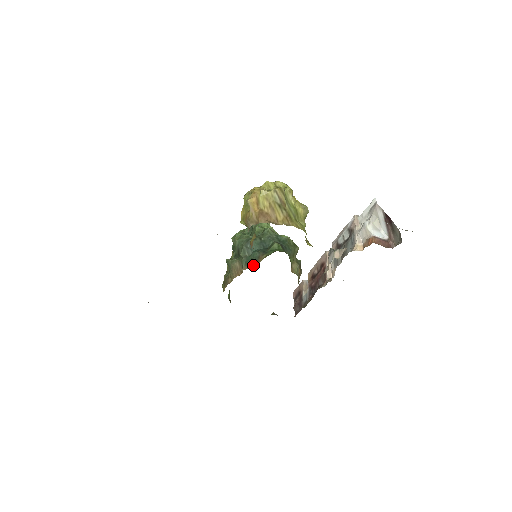
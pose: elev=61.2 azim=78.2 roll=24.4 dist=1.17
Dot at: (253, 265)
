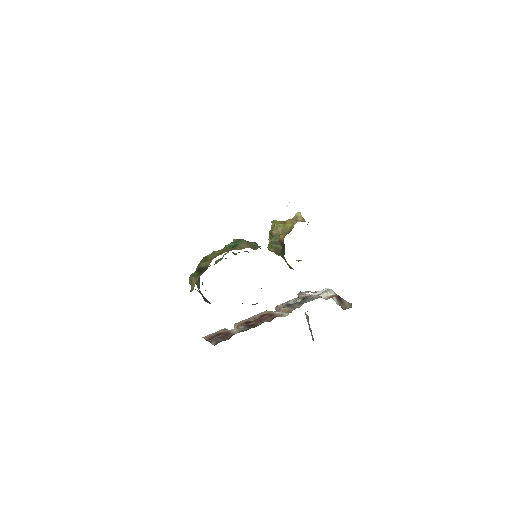
Dot at: occluded
